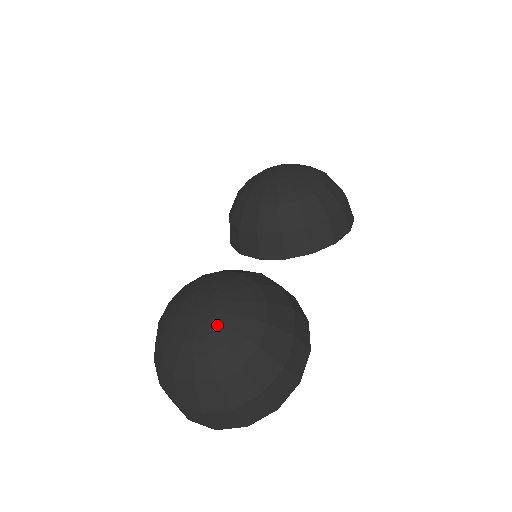
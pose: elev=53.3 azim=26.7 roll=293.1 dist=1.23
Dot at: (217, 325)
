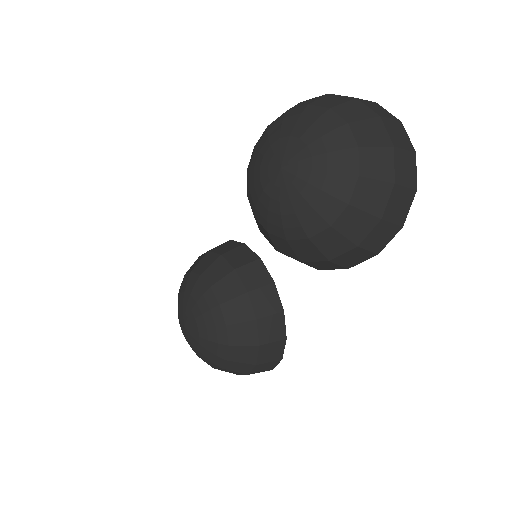
Dot at: (194, 345)
